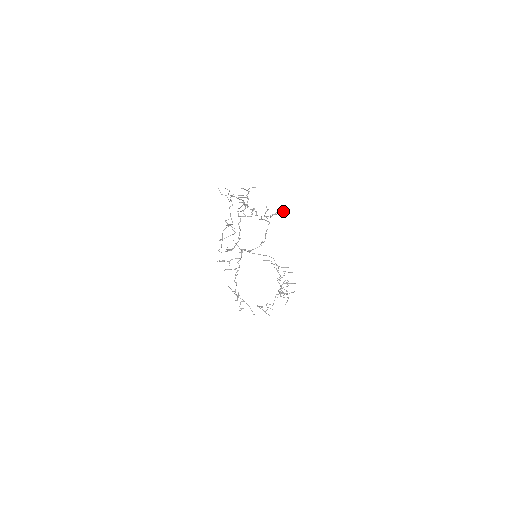
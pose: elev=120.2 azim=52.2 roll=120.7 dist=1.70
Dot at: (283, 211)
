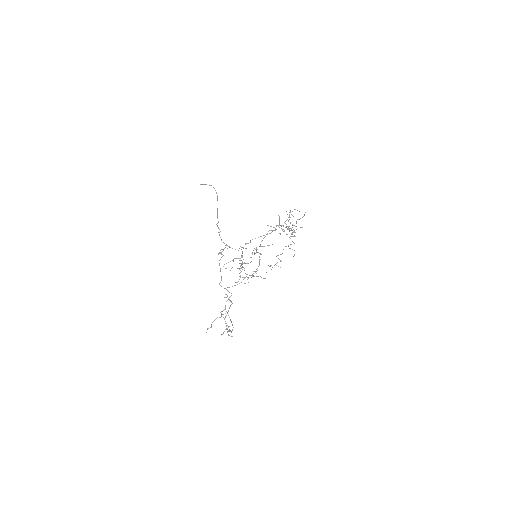
Dot at: occluded
